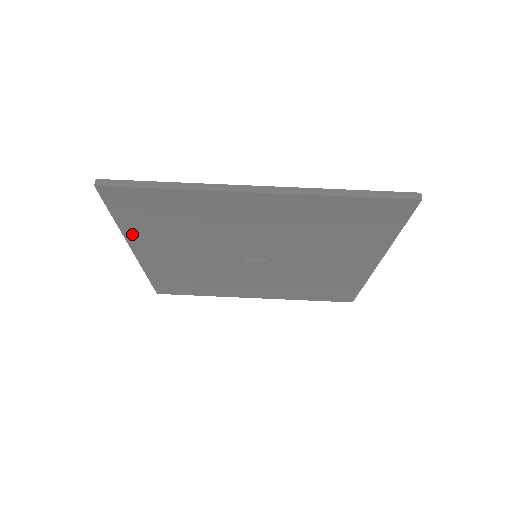
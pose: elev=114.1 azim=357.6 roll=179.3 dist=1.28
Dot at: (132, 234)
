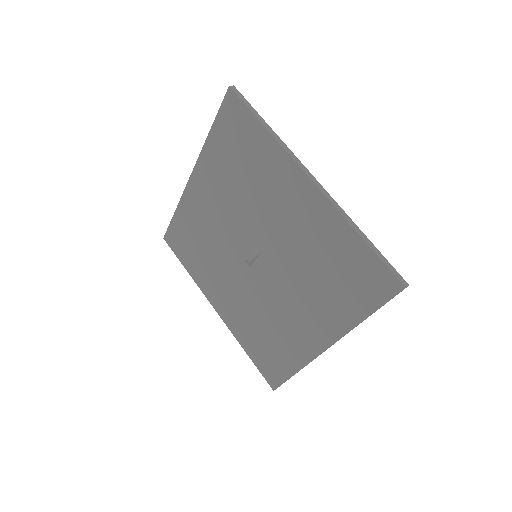
Dot at: (199, 281)
